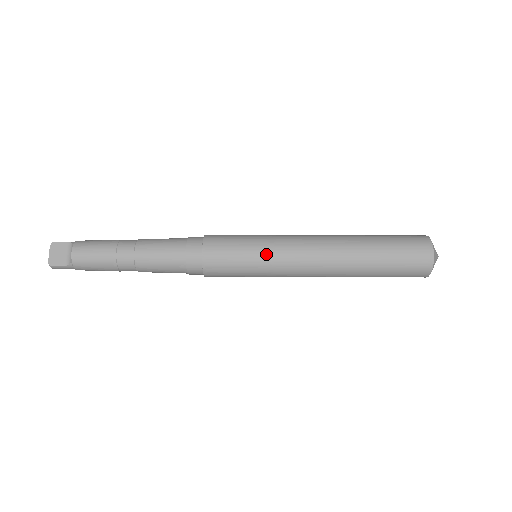
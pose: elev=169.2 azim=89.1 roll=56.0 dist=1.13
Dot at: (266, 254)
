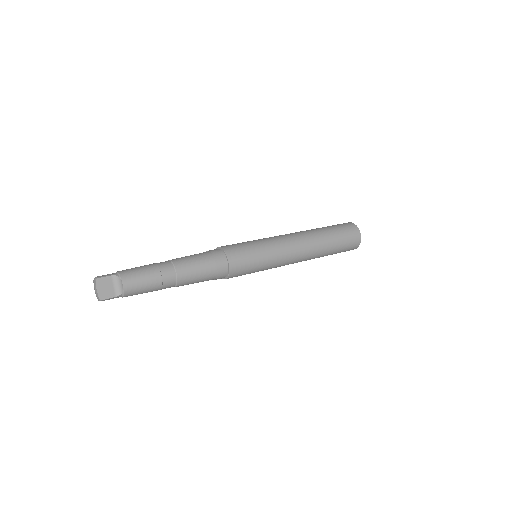
Dot at: (271, 256)
